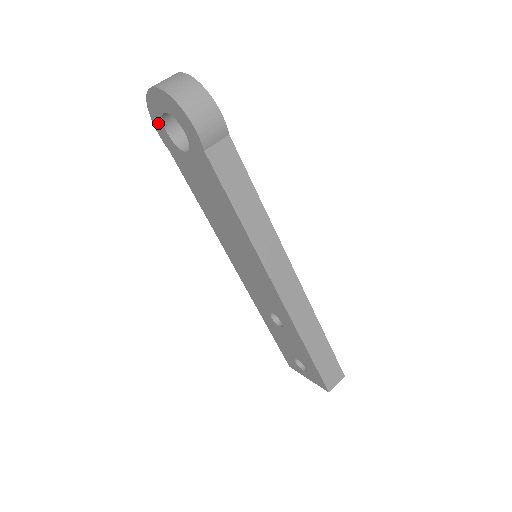
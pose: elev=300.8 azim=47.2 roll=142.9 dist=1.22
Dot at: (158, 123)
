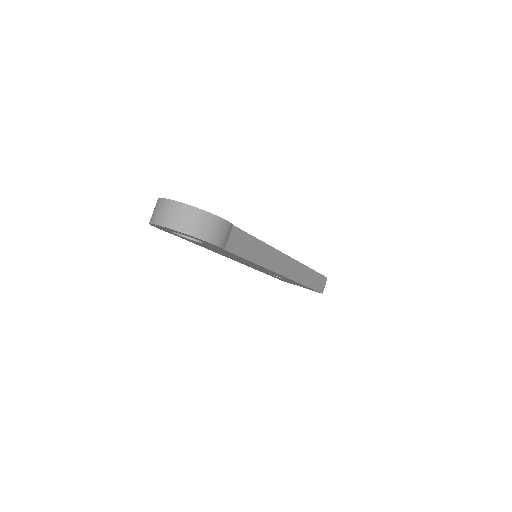
Dot at: (162, 229)
